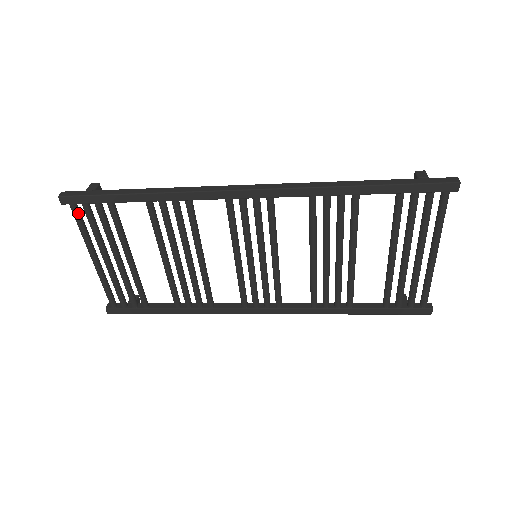
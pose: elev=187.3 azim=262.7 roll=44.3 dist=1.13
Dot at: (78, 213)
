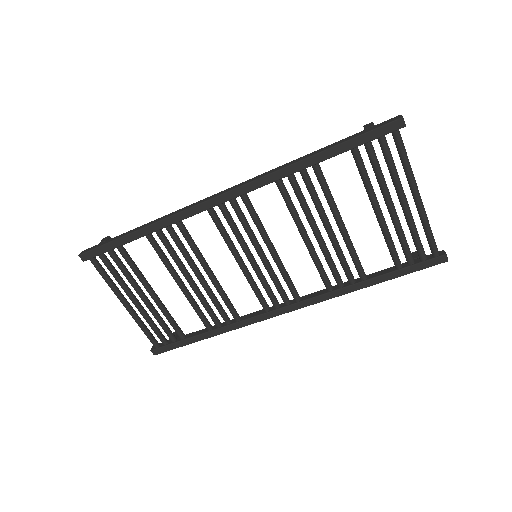
Dot at: (98, 265)
